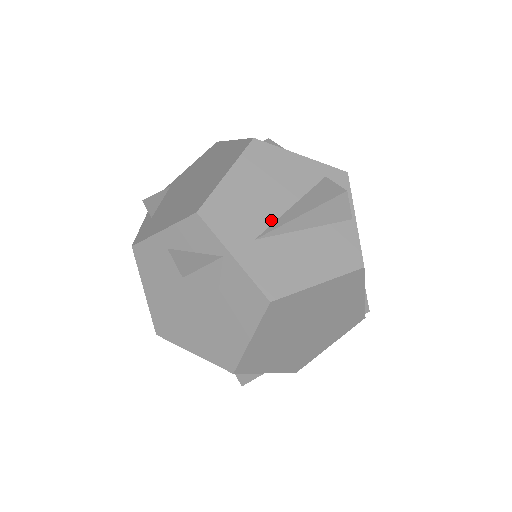
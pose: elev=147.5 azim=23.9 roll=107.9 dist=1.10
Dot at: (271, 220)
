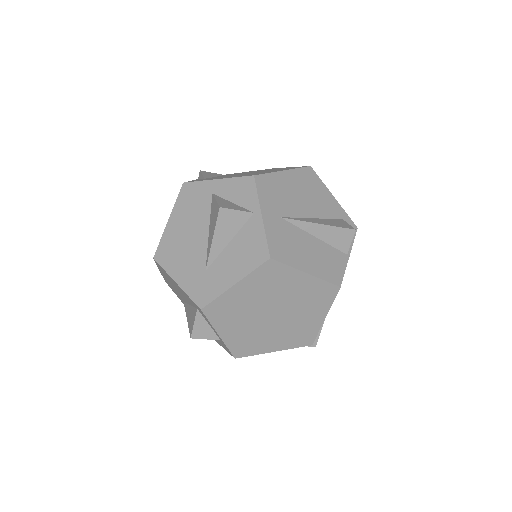
Dot at: (297, 215)
